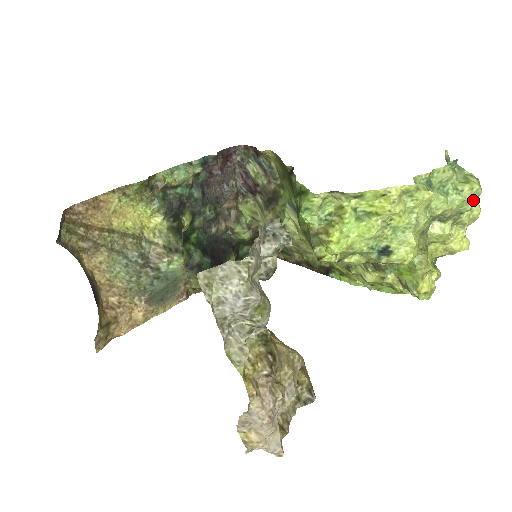
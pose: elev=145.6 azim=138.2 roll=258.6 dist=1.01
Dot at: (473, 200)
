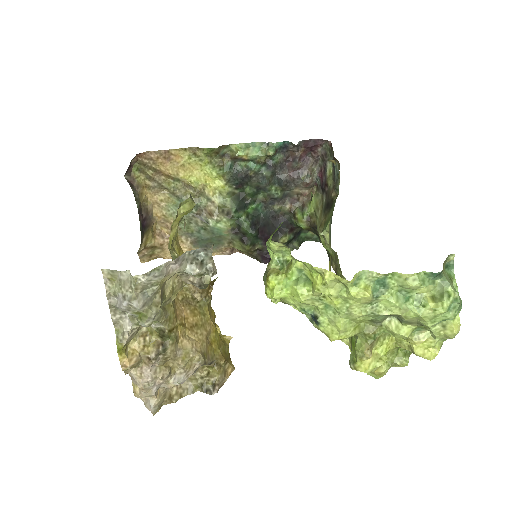
Dot at: (438, 320)
